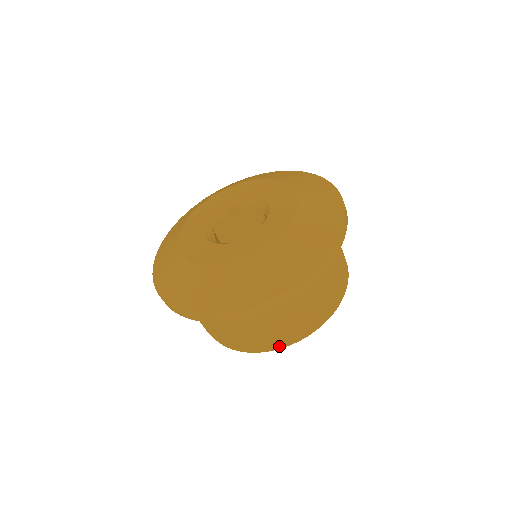
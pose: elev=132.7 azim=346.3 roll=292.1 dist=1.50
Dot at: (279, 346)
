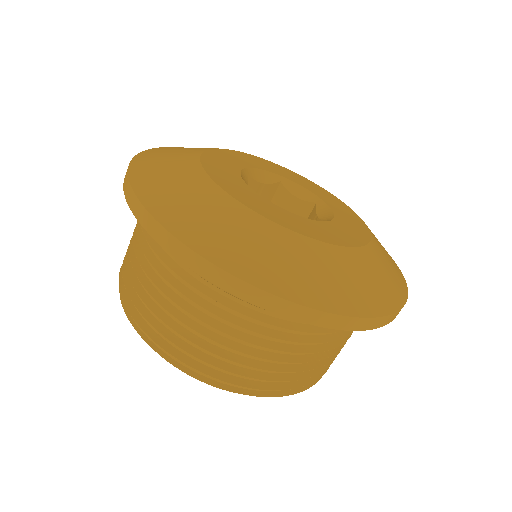
Dot at: occluded
